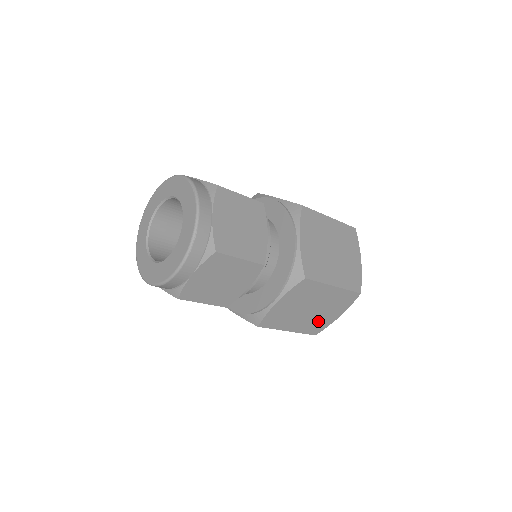
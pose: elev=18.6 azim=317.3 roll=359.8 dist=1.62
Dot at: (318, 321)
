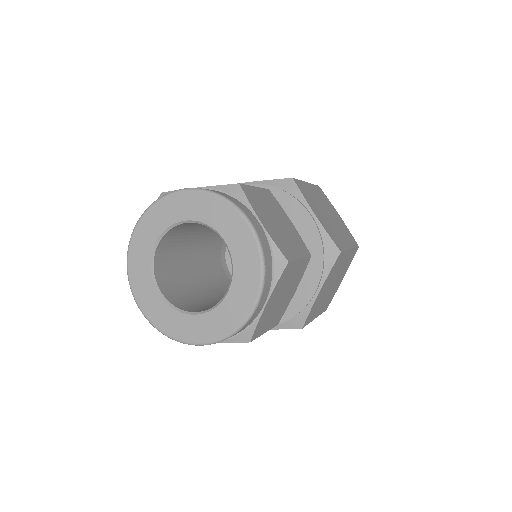
Dot at: (332, 294)
